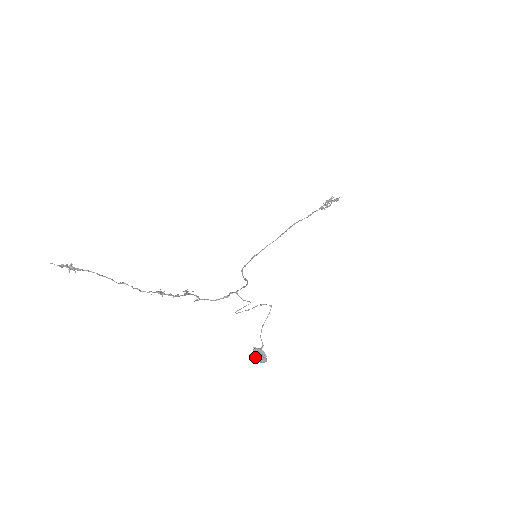
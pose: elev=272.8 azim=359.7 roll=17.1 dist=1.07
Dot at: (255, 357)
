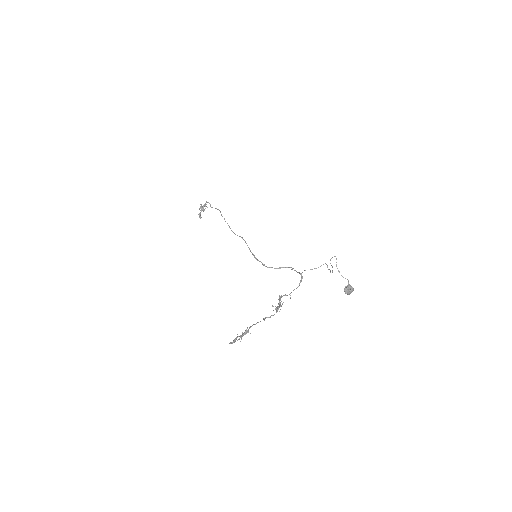
Dot at: (349, 292)
